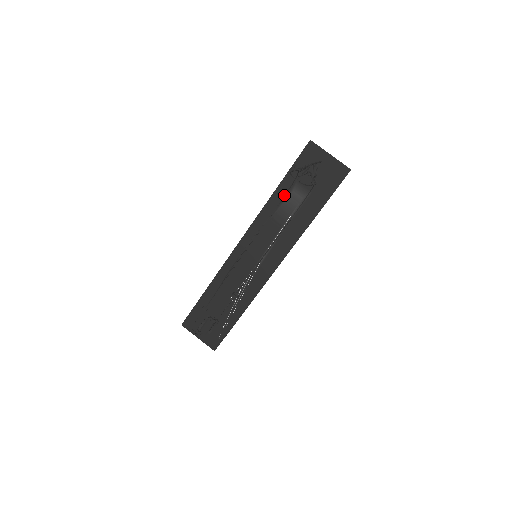
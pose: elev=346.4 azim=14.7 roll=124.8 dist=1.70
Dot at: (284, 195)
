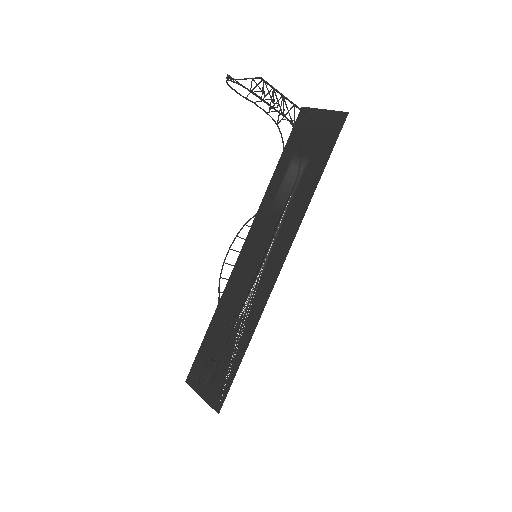
Dot at: (282, 175)
